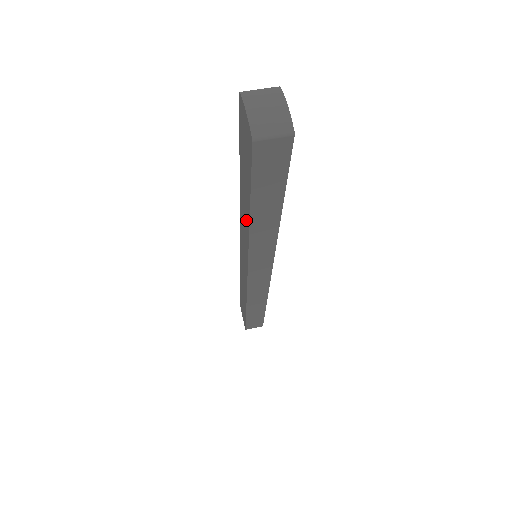
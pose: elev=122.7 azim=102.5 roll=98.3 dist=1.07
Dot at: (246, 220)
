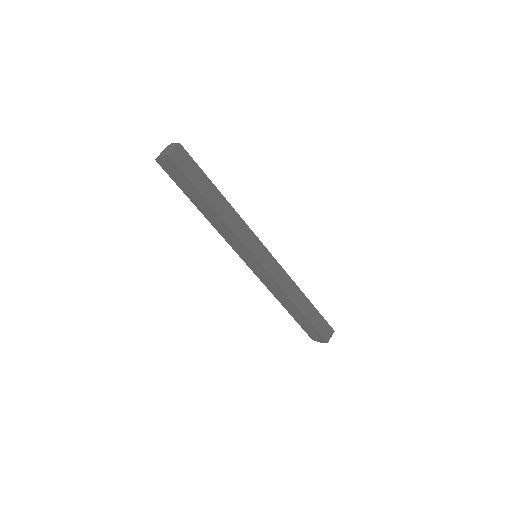
Dot at: (217, 218)
